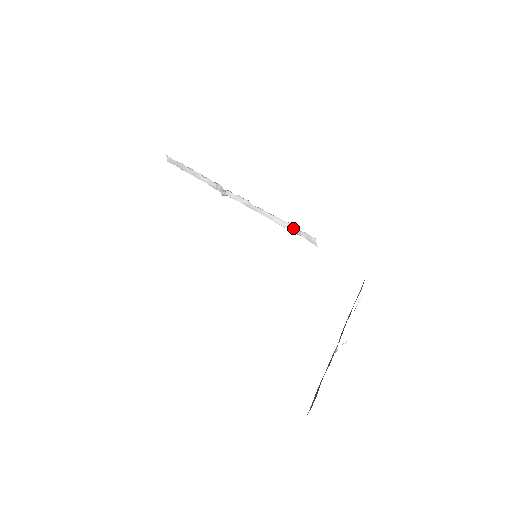
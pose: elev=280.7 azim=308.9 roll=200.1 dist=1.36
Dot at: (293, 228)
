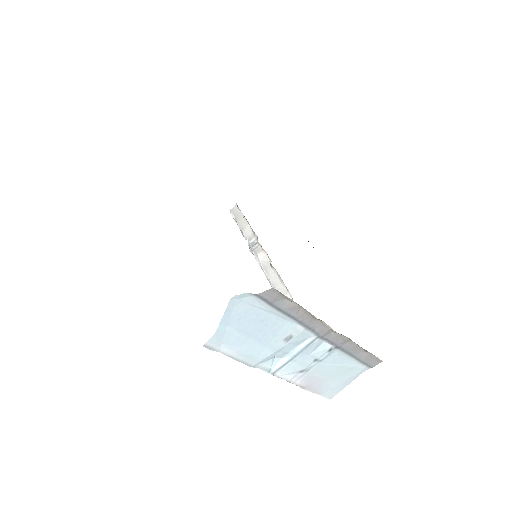
Dot at: occluded
